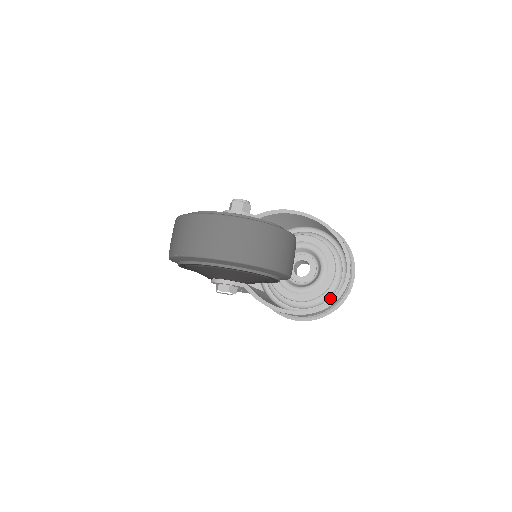
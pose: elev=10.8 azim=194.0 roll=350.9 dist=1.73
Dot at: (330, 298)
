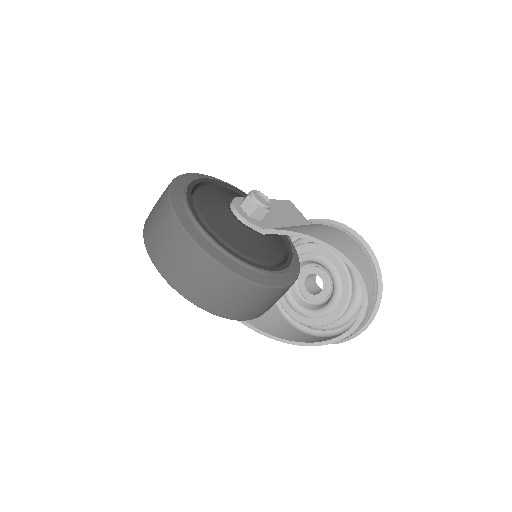
Dot at: (323, 330)
